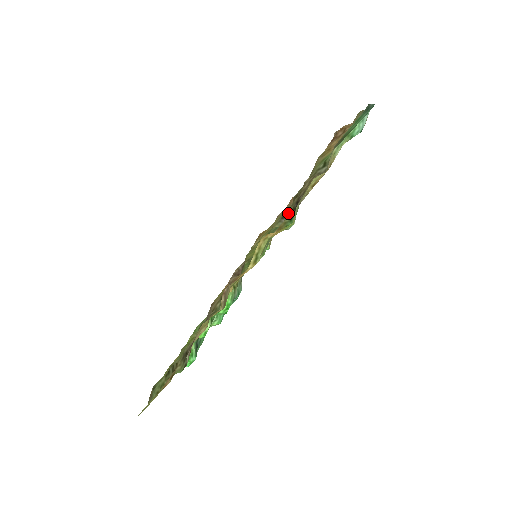
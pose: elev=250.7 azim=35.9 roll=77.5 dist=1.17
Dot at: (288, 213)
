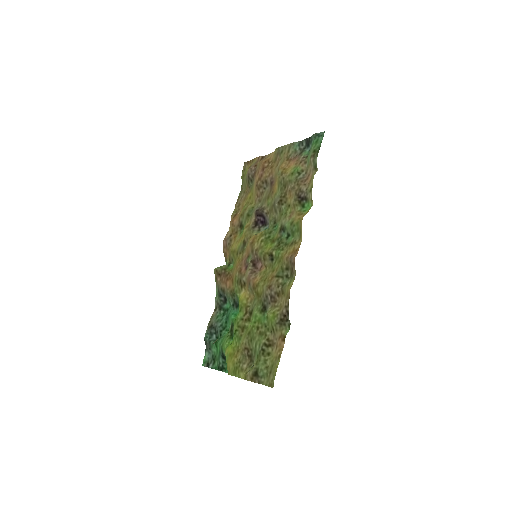
Dot at: (296, 206)
